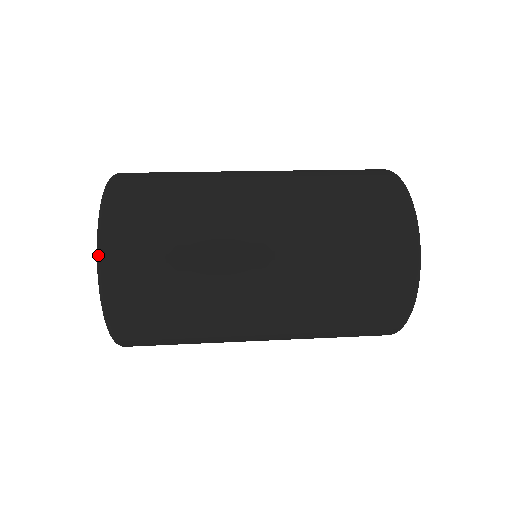
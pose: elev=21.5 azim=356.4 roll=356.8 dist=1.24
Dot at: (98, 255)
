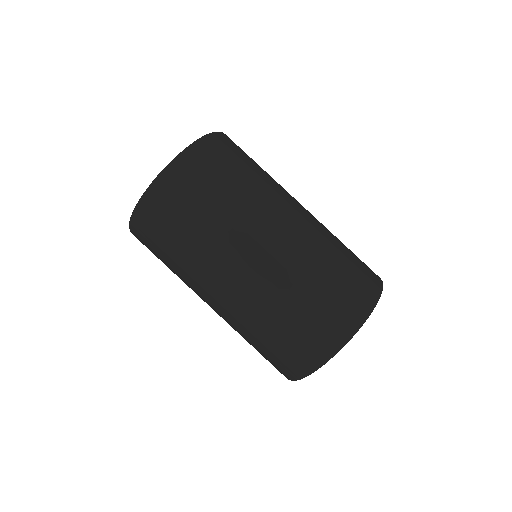
Dot at: (194, 143)
